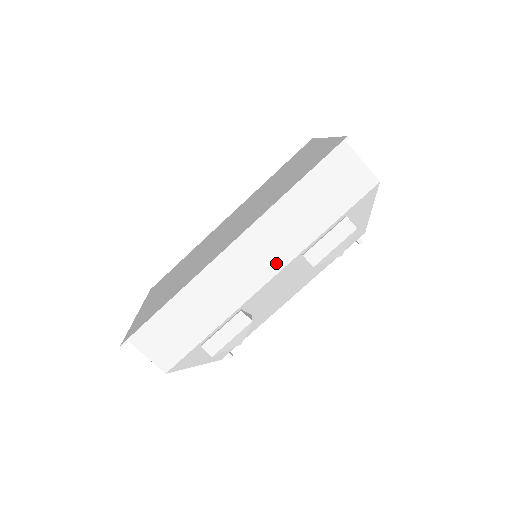
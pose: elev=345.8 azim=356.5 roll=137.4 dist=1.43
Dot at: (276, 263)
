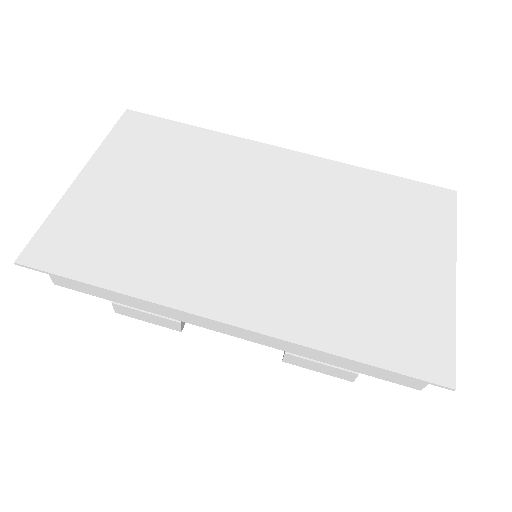
Dot at: (255, 337)
